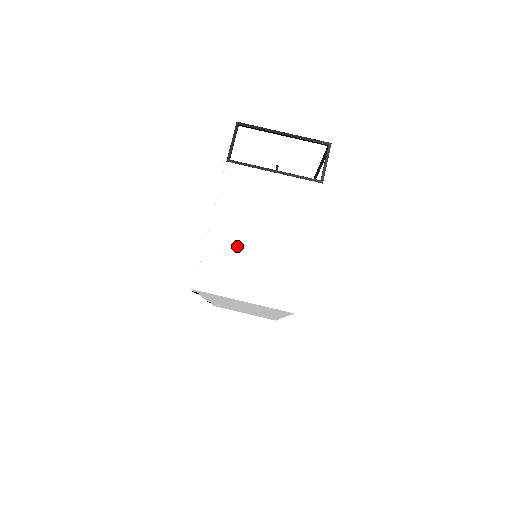
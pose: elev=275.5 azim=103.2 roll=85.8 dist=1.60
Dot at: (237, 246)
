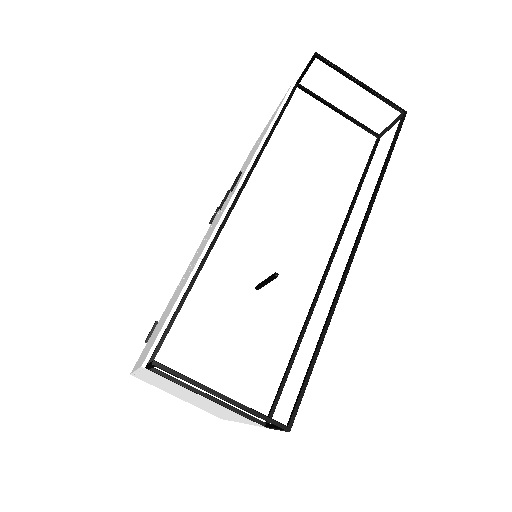
Dot at: (168, 389)
